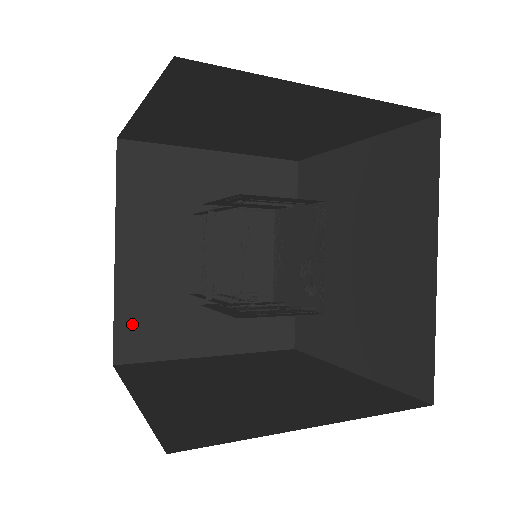
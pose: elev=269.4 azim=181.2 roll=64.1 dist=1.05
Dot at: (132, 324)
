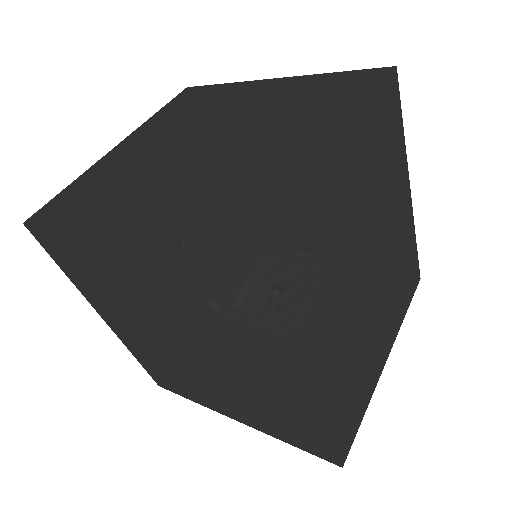
Dot at: occluded
